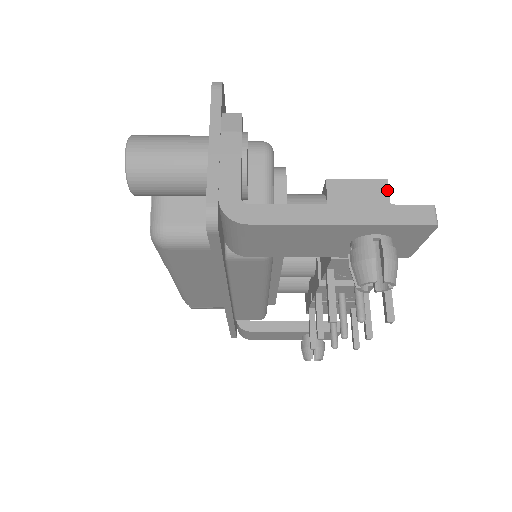
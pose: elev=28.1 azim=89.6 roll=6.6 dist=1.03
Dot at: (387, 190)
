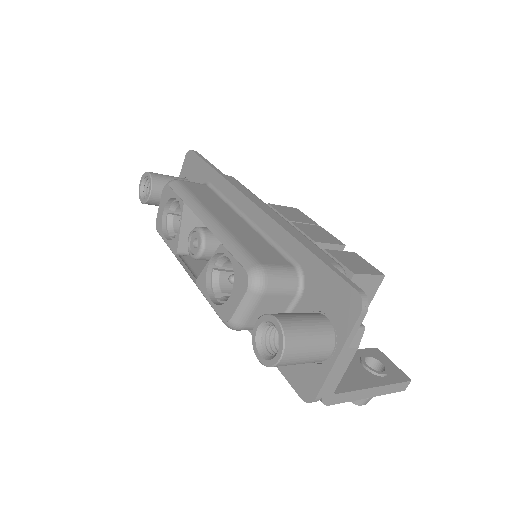
Dot at: (380, 283)
